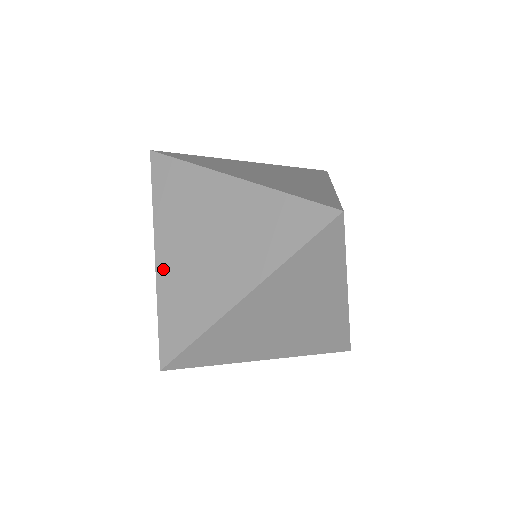
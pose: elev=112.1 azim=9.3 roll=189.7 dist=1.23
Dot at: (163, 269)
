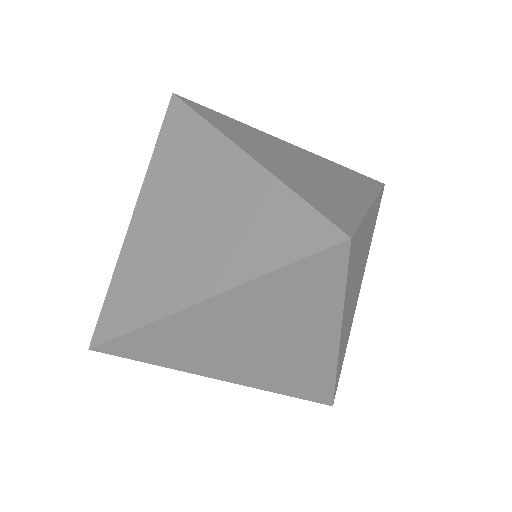
Dot at: (266, 162)
